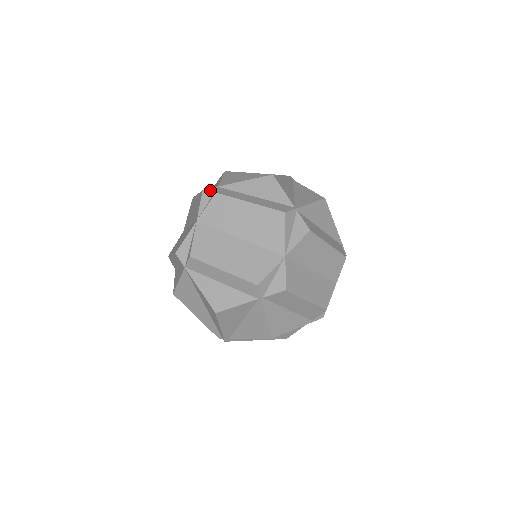
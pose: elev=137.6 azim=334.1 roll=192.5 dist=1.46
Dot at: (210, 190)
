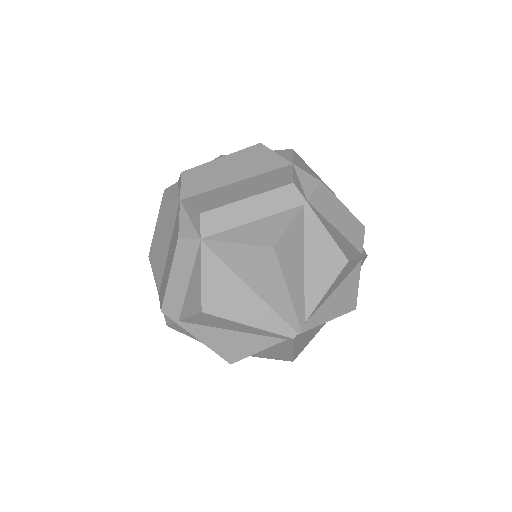
Dot at: (172, 186)
